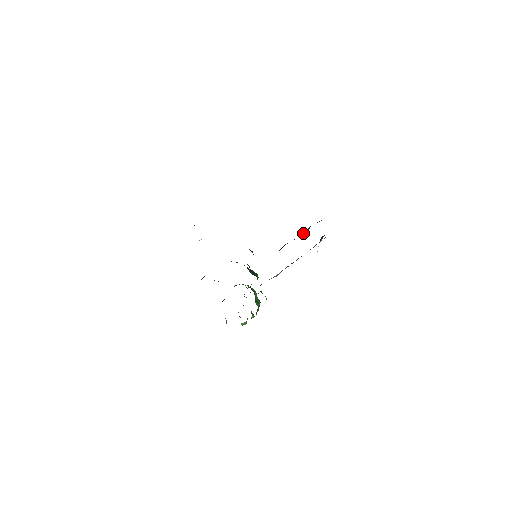
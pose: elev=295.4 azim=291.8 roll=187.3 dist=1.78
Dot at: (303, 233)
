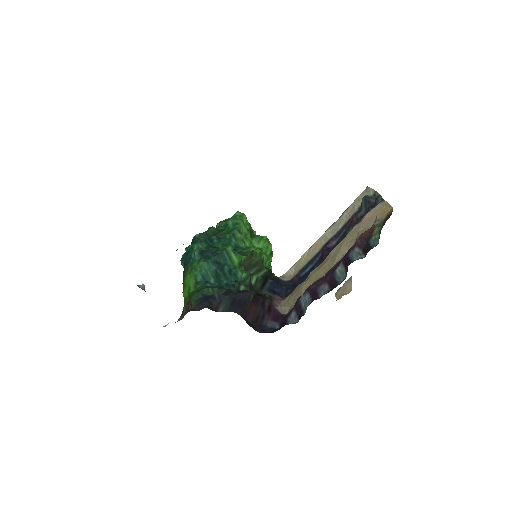
Dot at: (333, 276)
